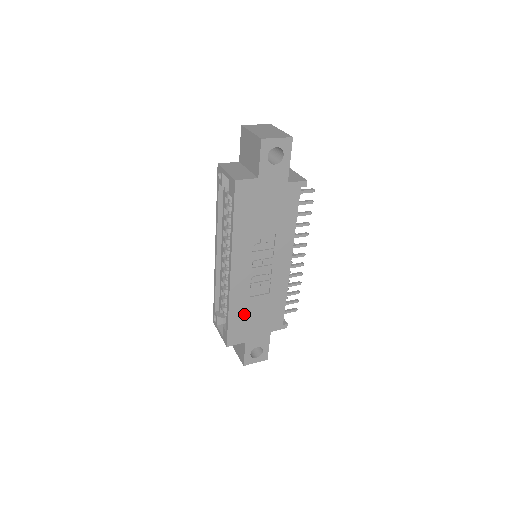
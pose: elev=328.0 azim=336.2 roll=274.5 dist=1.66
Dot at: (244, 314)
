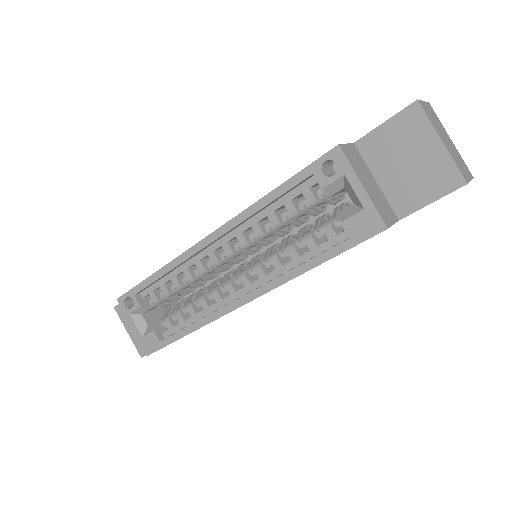
Dot at: occluded
